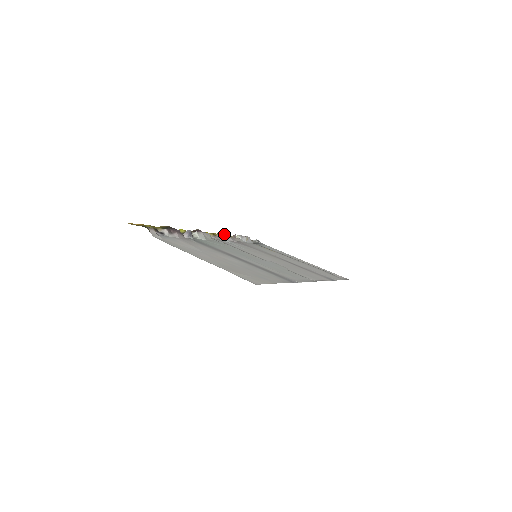
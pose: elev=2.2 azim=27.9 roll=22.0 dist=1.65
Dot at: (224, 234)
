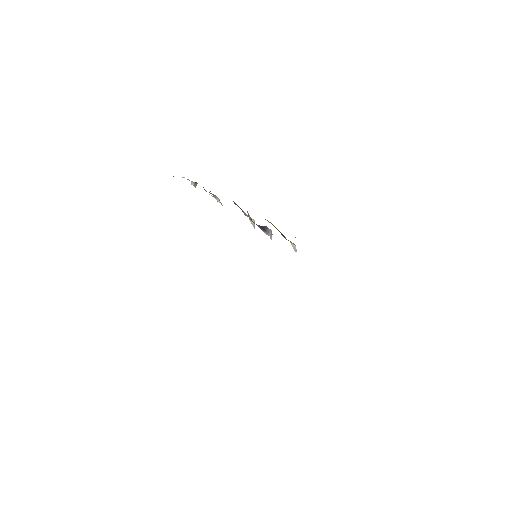
Dot at: occluded
